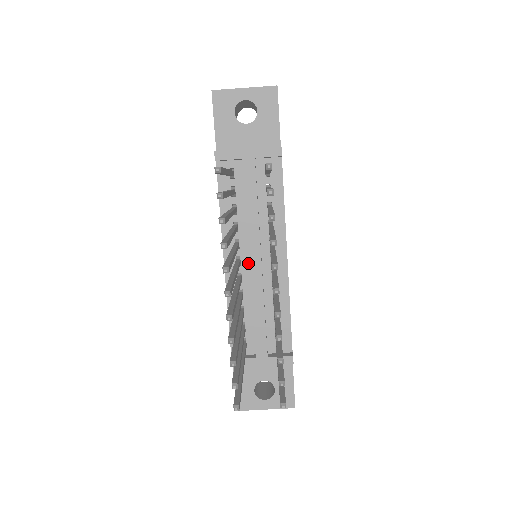
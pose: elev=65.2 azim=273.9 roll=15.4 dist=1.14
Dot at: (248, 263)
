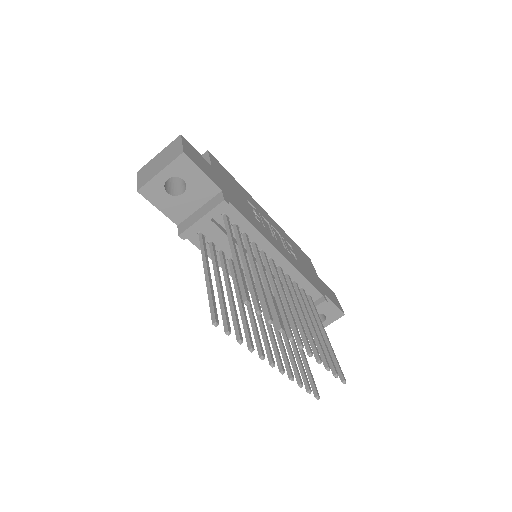
Dot at: occluded
